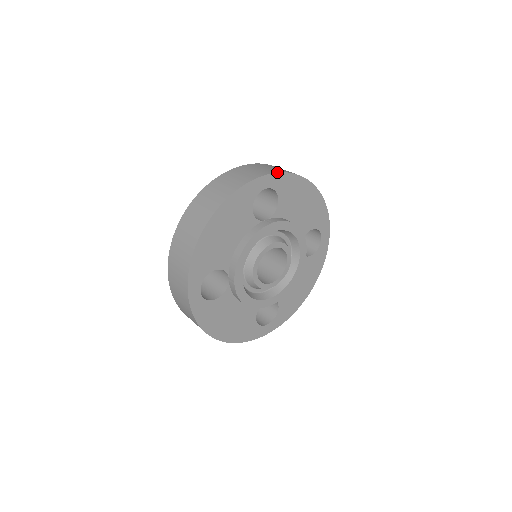
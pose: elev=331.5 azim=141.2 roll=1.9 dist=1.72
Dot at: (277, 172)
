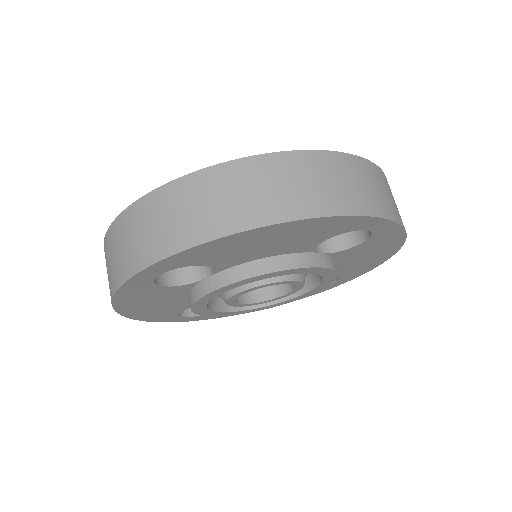
Dot at: (401, 224)
